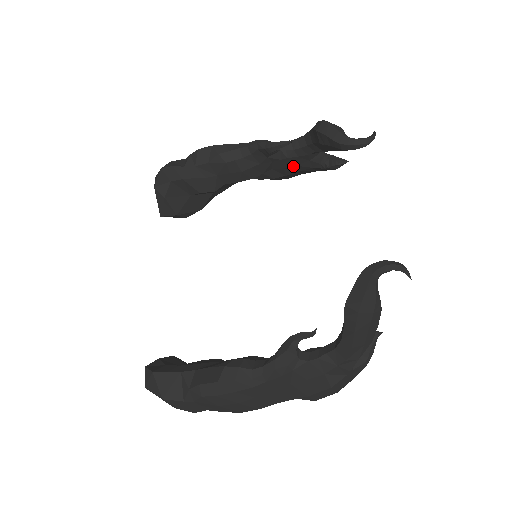
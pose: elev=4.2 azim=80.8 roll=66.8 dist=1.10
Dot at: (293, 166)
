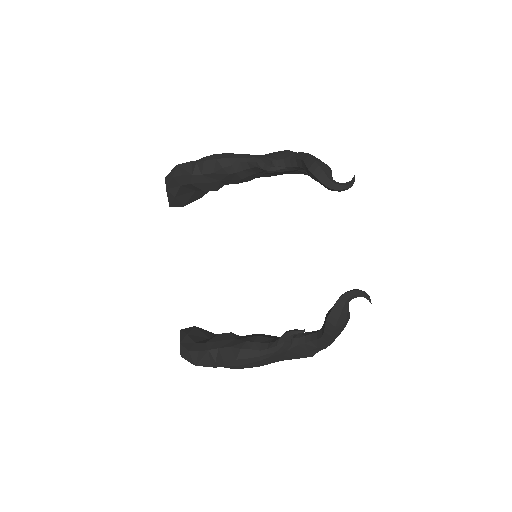
Dot at: (284, 173)
